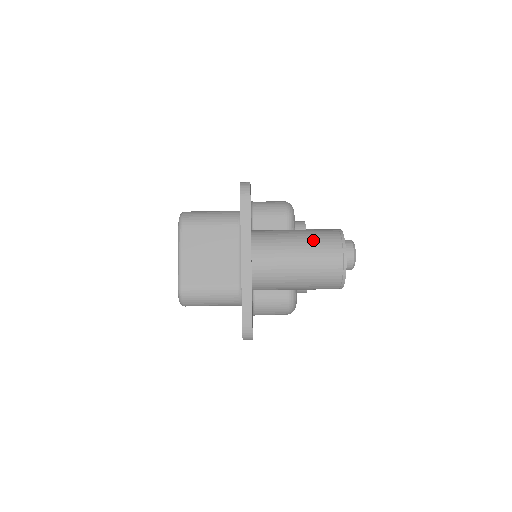
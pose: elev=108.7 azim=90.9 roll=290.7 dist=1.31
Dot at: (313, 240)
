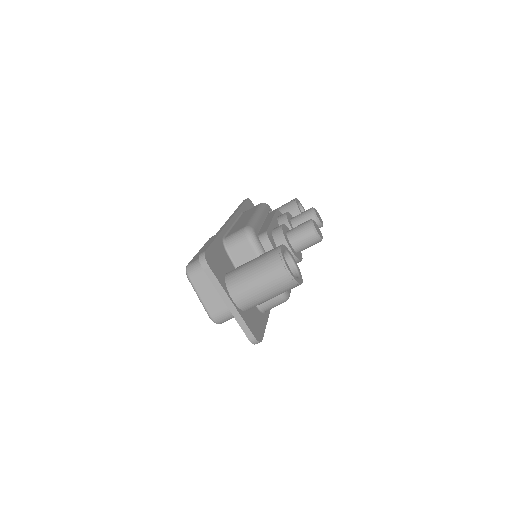
Dot at: (263, 268)
